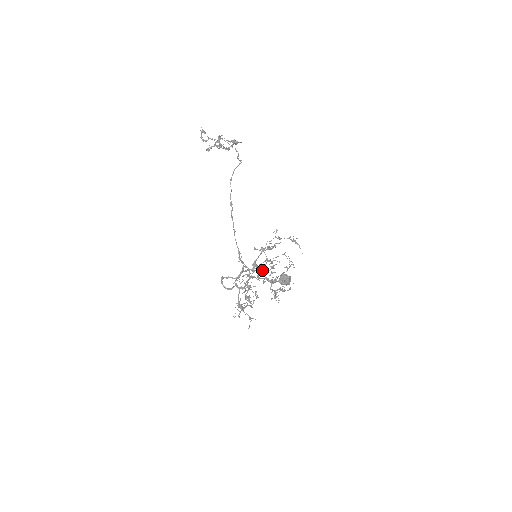
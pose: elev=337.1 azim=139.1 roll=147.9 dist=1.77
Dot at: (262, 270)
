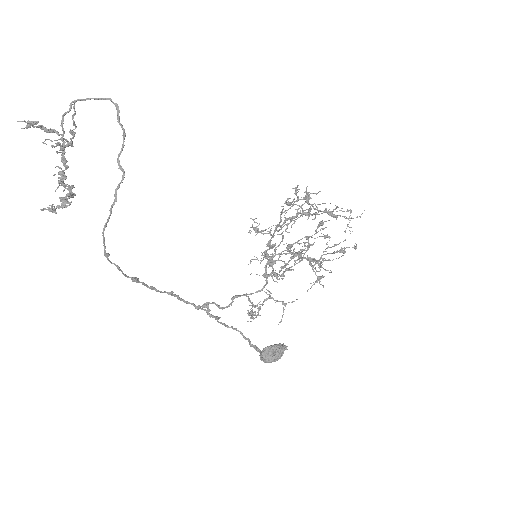
Dot at: (280, 260)
